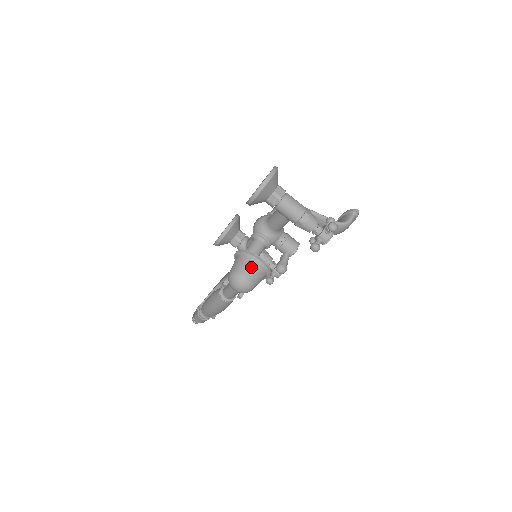
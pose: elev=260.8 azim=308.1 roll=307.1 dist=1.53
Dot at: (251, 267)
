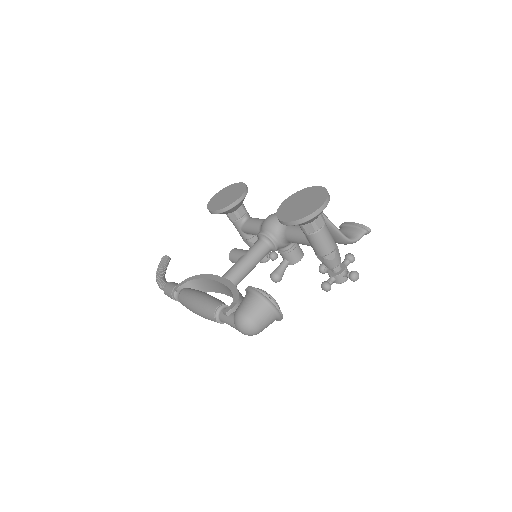
Dot at: (266, 316)
